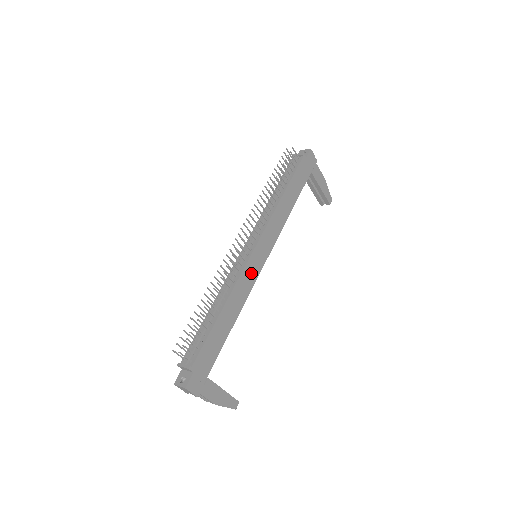
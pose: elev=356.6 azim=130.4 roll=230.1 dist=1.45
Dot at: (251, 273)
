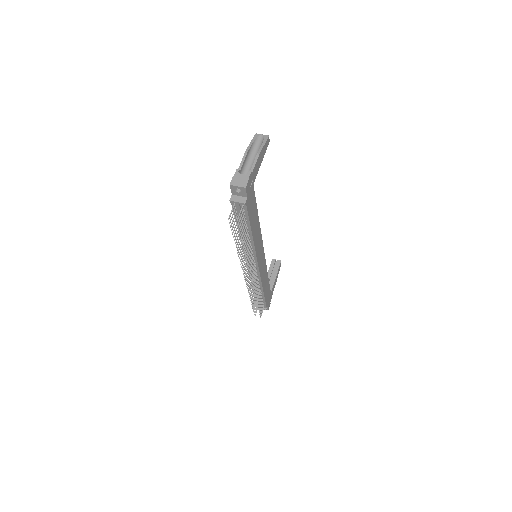
Dot at: (263, 267)
